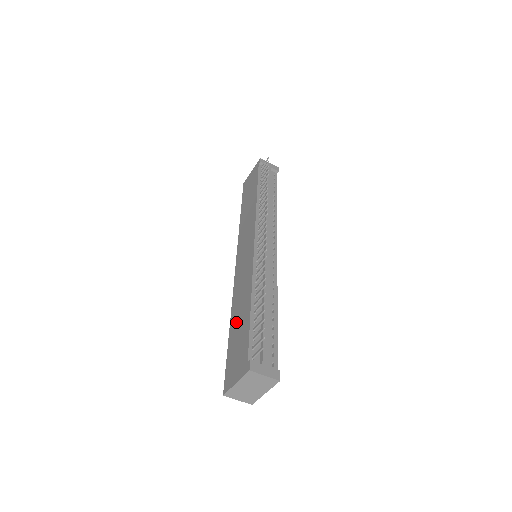
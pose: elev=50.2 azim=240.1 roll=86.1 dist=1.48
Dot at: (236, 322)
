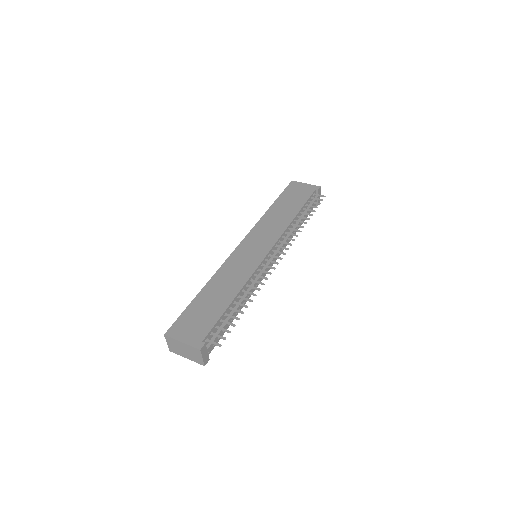
Dot at: (211, 295)
